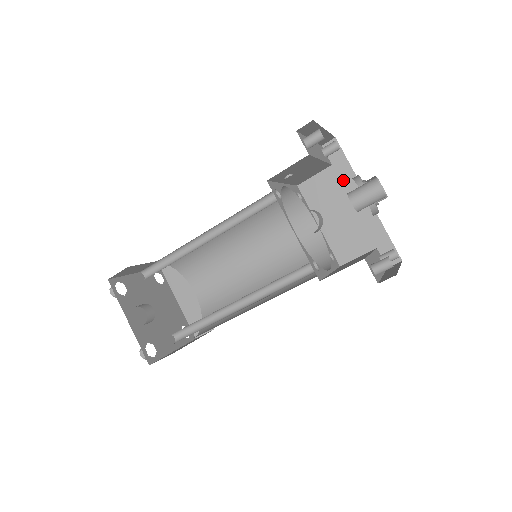
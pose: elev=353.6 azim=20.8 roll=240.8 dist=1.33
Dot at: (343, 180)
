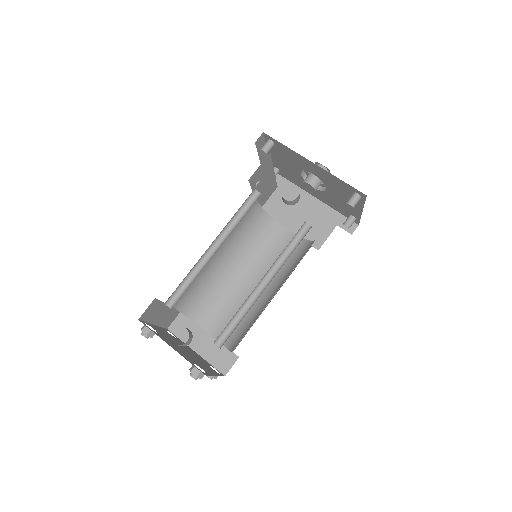
Dot at: (290, 193)
